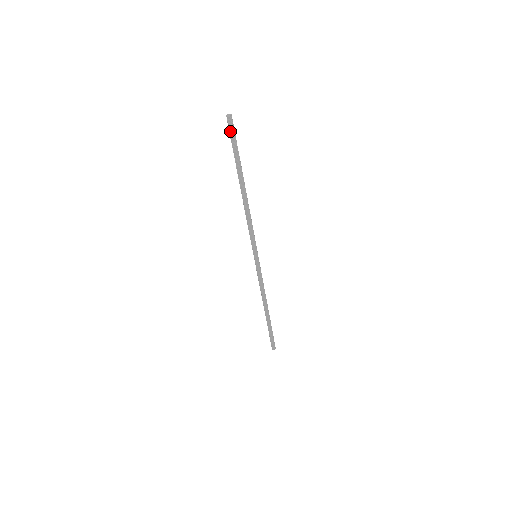
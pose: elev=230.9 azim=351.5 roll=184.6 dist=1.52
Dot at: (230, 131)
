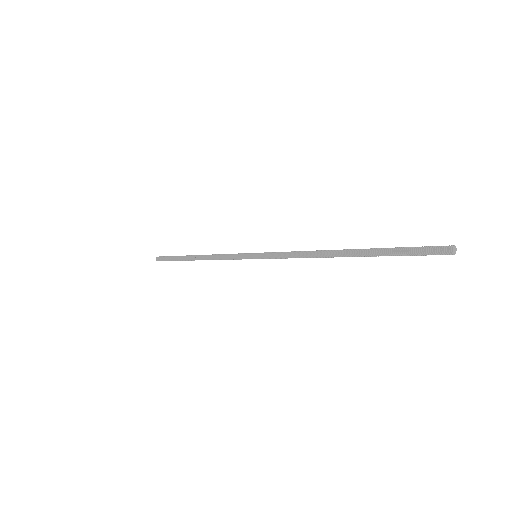
Dot at: (430, 254)
